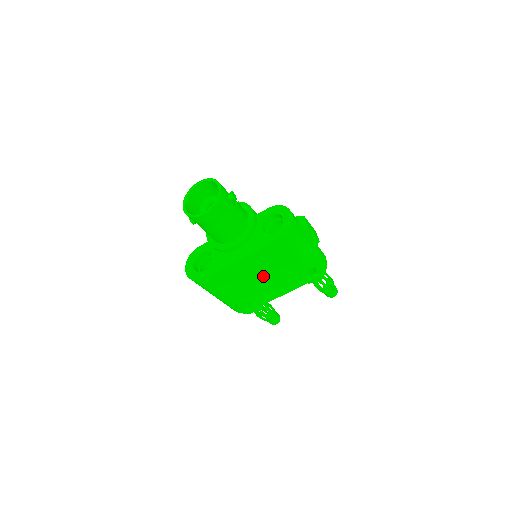
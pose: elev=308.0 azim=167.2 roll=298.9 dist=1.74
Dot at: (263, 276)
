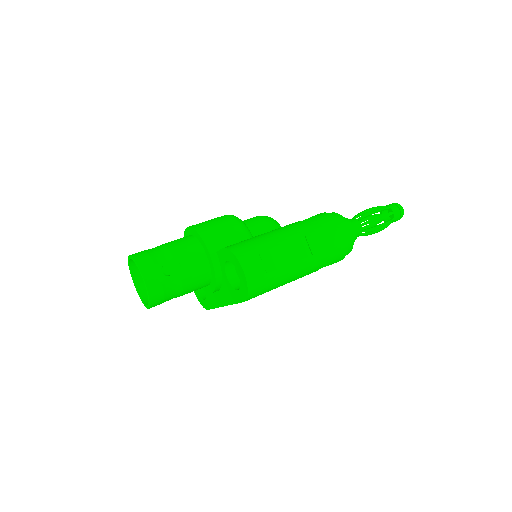
Dot at: occluded
